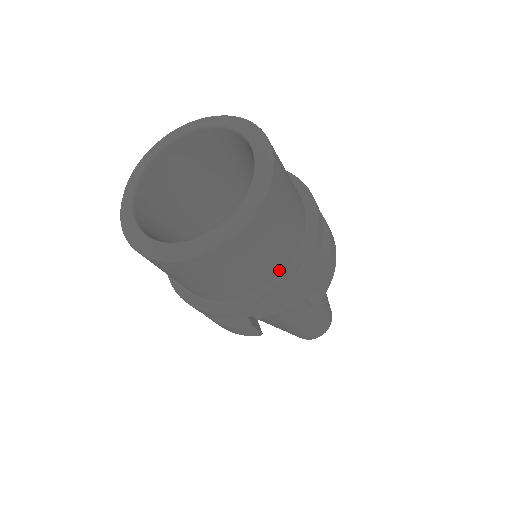
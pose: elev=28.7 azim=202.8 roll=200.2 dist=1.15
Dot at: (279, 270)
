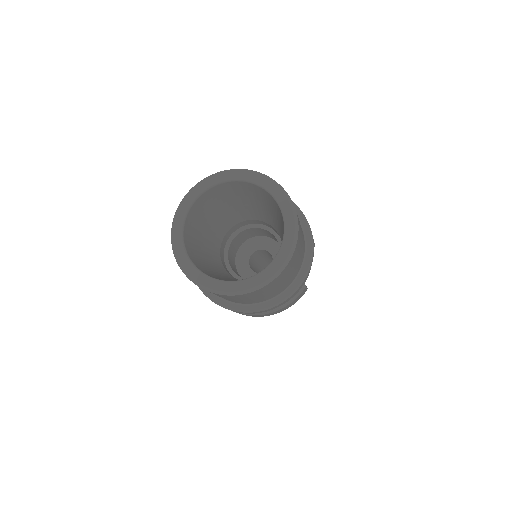
Dot at: (303, 235)
